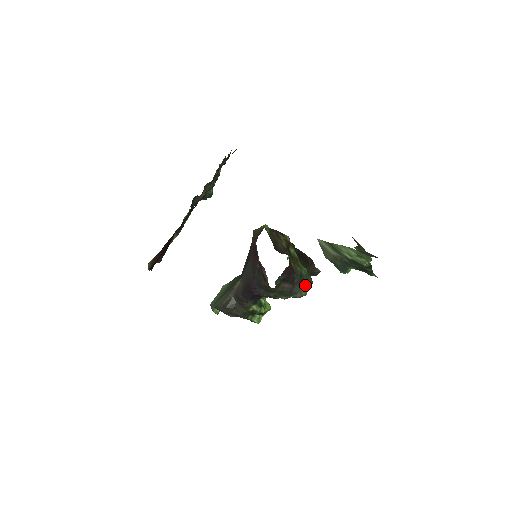
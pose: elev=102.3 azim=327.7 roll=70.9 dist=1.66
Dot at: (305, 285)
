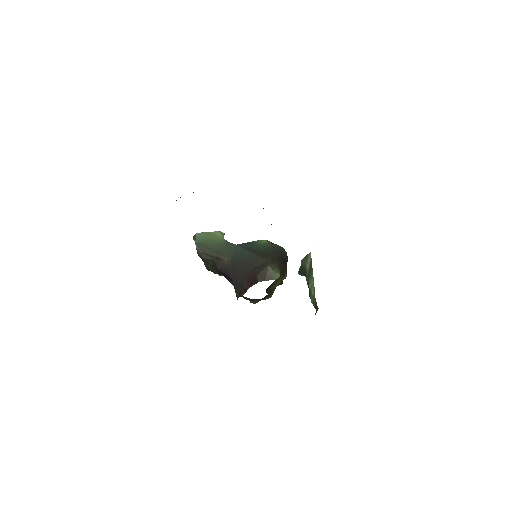
Dot at: occluded
